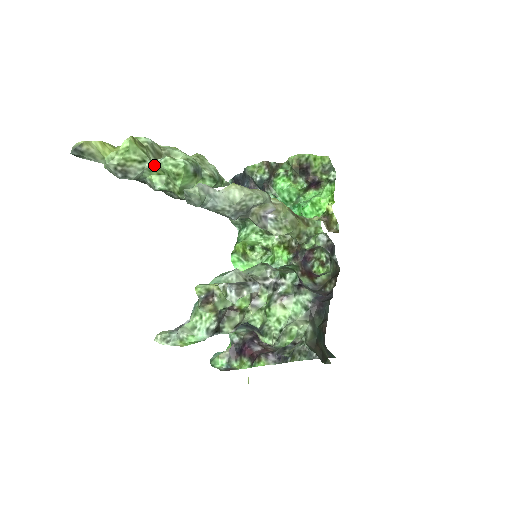
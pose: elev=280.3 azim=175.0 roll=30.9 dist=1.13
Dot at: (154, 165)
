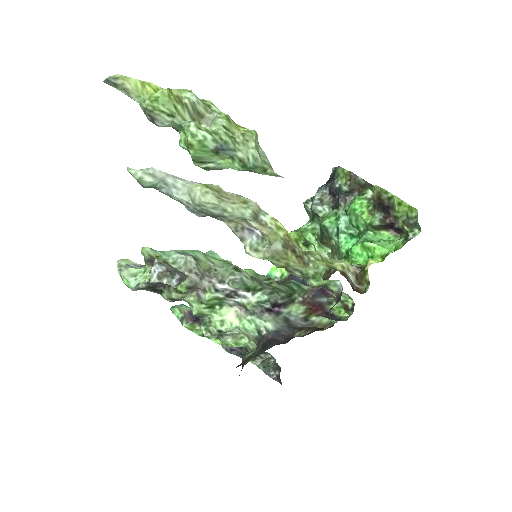
Dot at: (181, 124)
